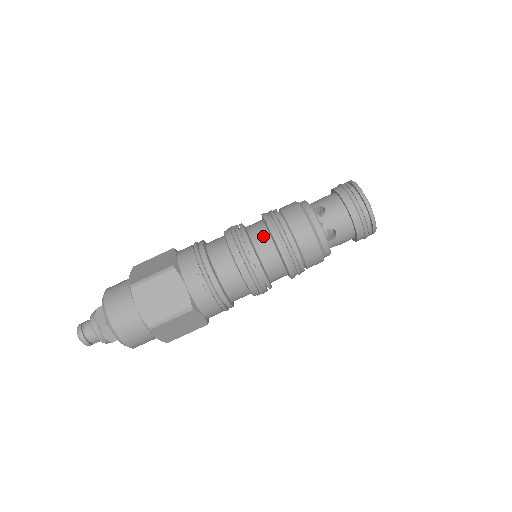
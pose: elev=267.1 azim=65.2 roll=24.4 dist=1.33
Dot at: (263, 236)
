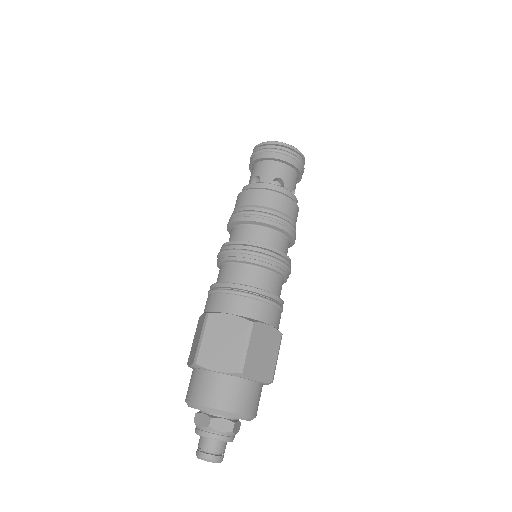
Dot at: (240, 230)
